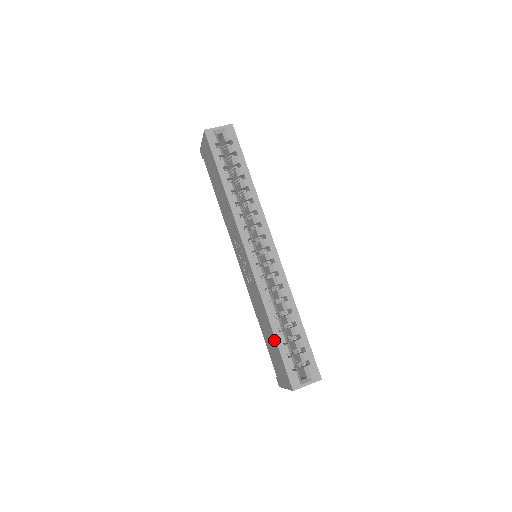
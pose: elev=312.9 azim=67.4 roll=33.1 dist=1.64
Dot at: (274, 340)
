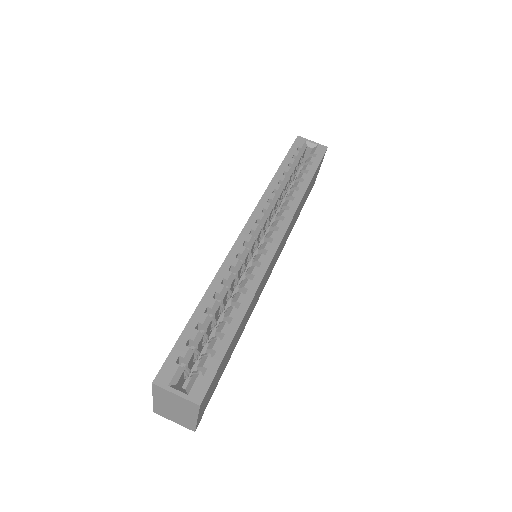
Dot at: occluded
